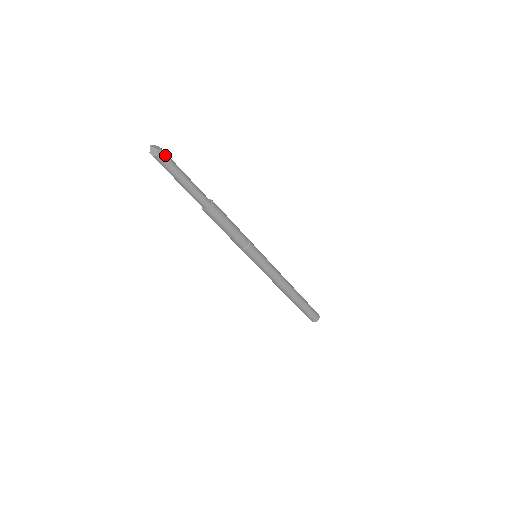
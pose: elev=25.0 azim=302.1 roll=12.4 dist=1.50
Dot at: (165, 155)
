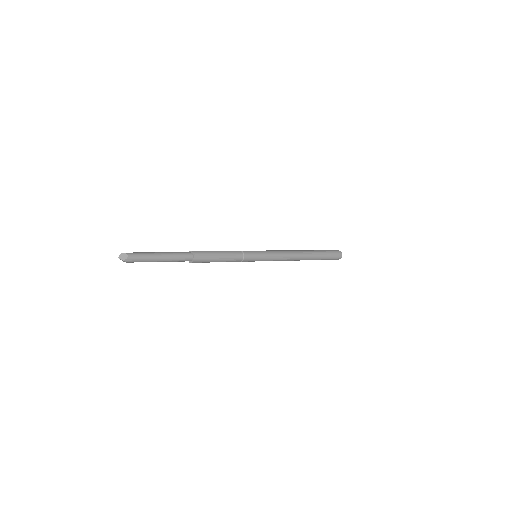
Dot at: (133, 258)
